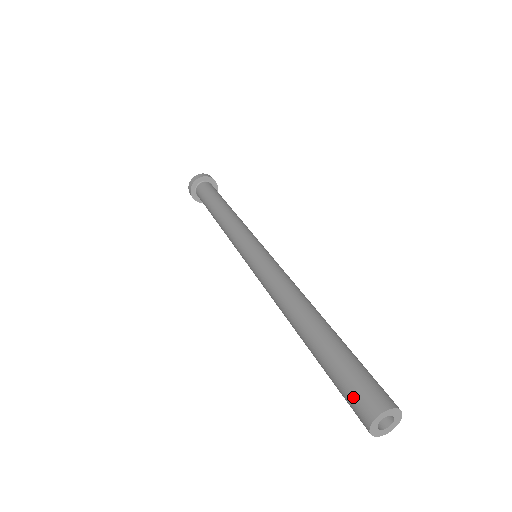
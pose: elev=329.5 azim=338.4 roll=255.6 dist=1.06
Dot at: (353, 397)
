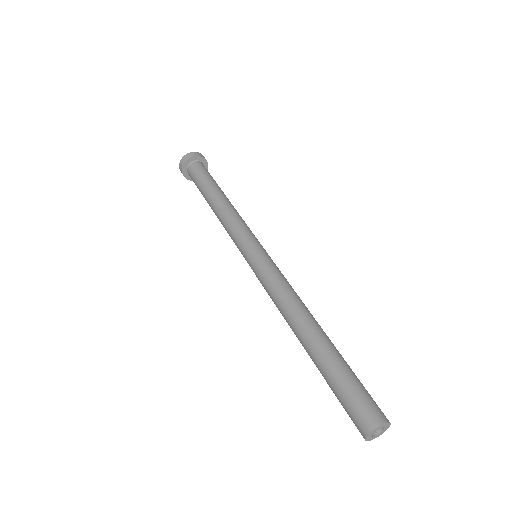
Dot at: occluded
